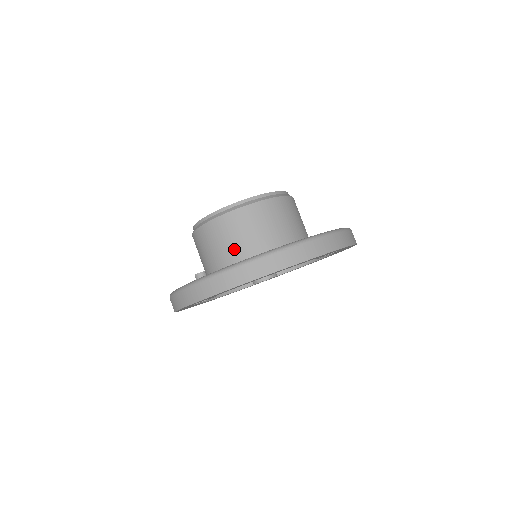
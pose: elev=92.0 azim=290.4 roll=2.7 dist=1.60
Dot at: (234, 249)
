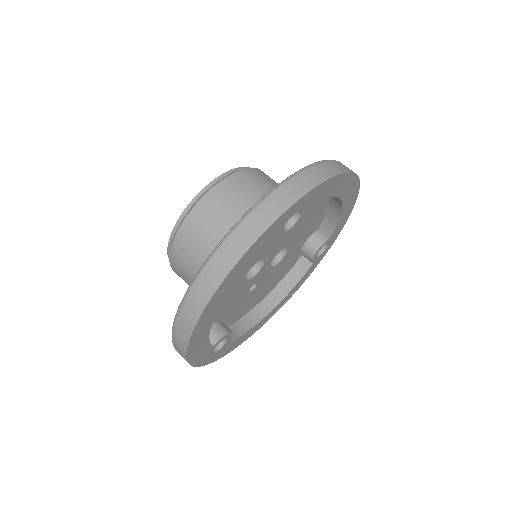
Dot at: occluded
